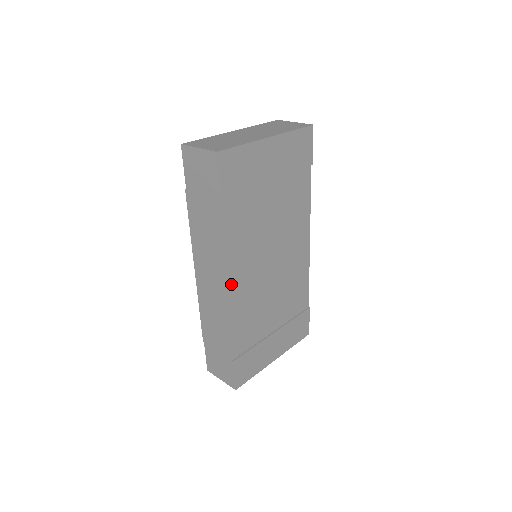
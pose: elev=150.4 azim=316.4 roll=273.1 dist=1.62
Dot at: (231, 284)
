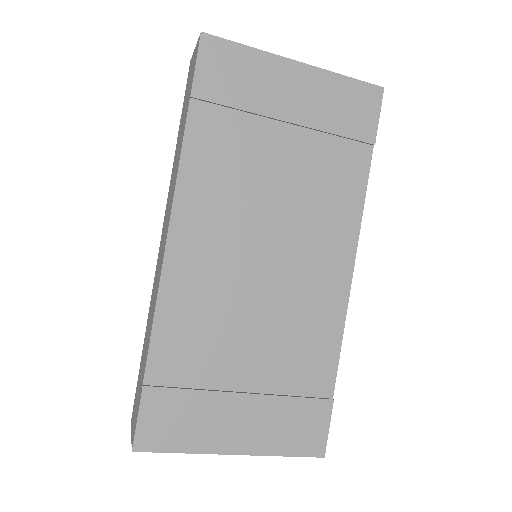
Dot at: (177, 242)
